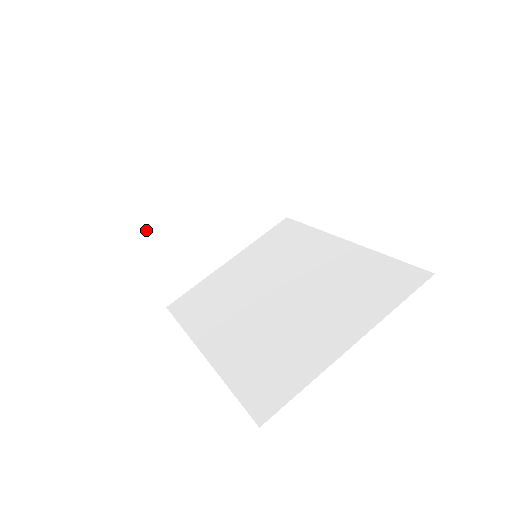
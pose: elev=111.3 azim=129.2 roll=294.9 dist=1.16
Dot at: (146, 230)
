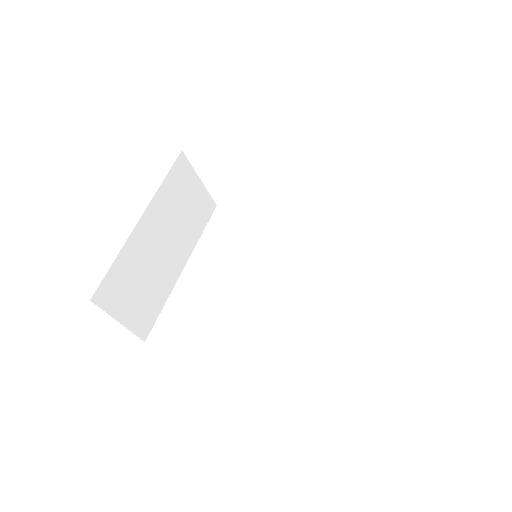
Dot at: (108, 271)
